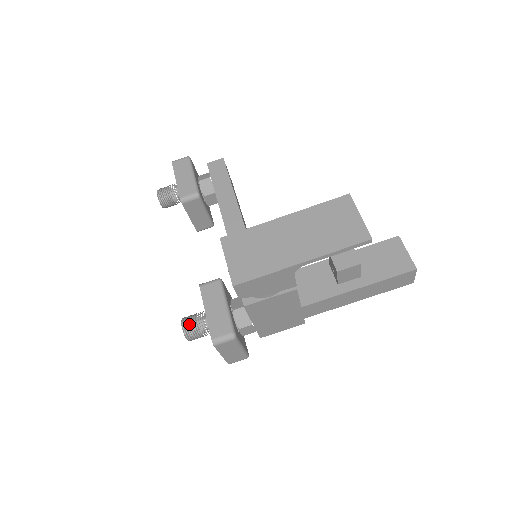
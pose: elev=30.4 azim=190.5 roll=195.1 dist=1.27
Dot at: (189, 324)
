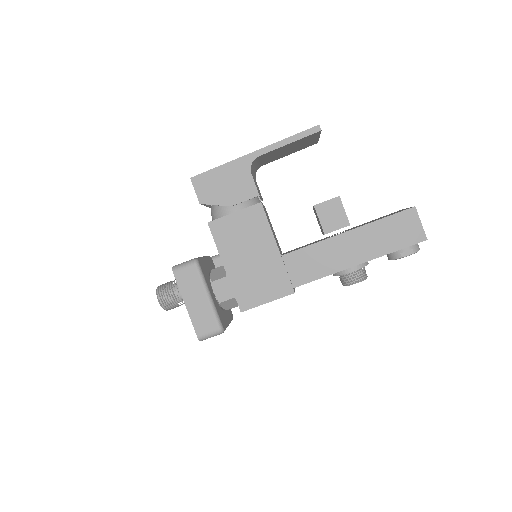
Dot at: (165, 283)
